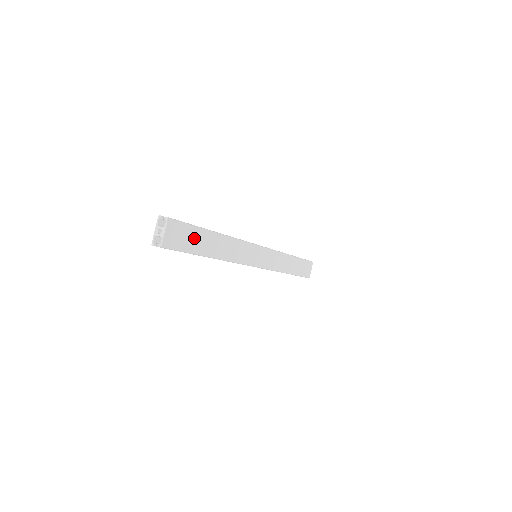
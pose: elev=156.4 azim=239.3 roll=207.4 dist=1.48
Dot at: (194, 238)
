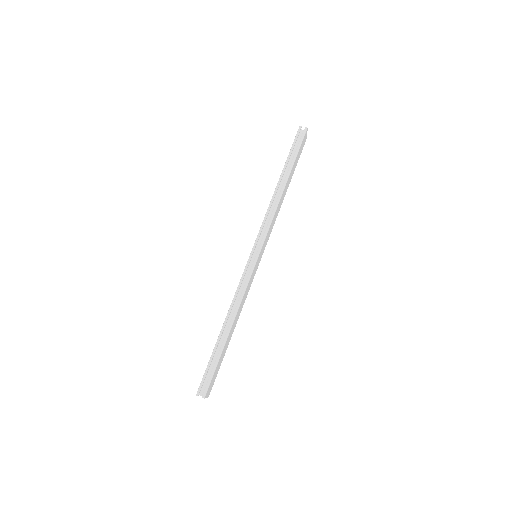
Dot at: (219, 363)
